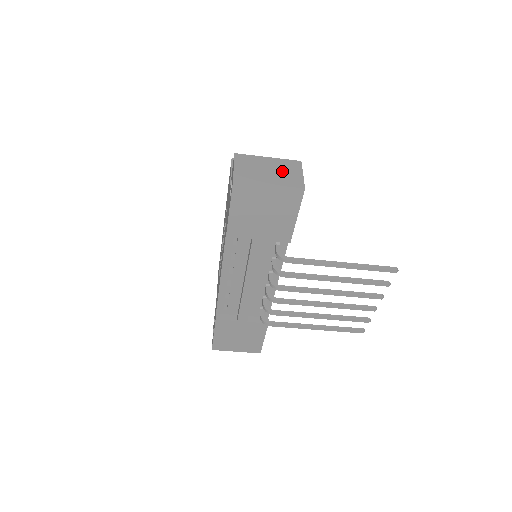
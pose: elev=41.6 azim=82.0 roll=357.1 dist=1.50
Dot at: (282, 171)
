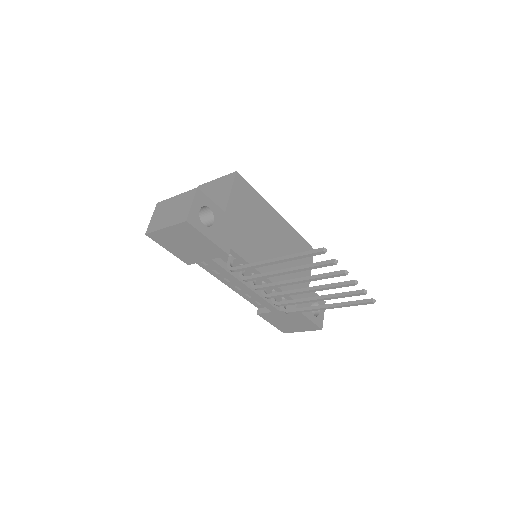
Dot at: (179, 208)
